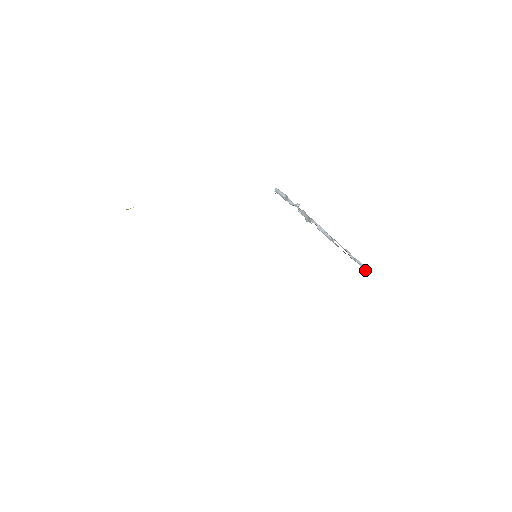
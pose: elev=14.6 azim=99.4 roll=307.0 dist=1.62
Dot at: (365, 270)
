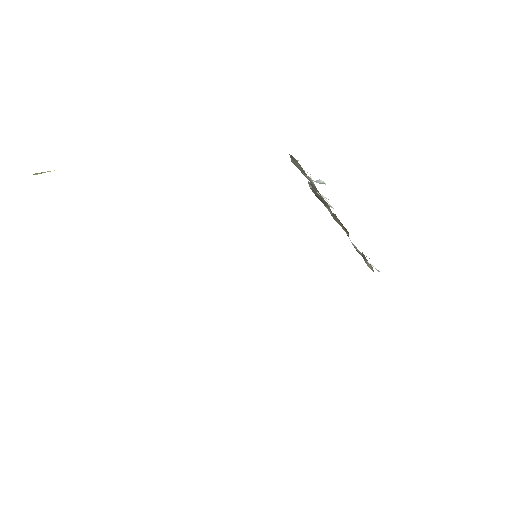
Dot at: (376, 269)
